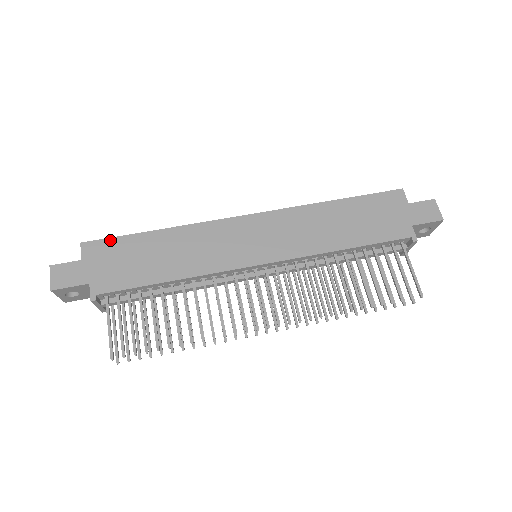
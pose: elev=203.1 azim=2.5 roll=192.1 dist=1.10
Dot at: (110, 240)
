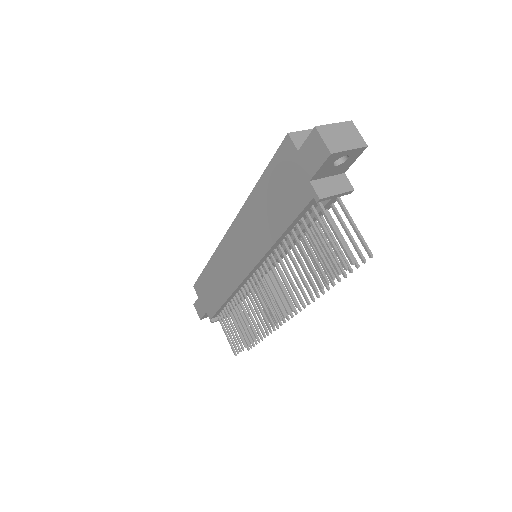
Dot at: (198, 280)
